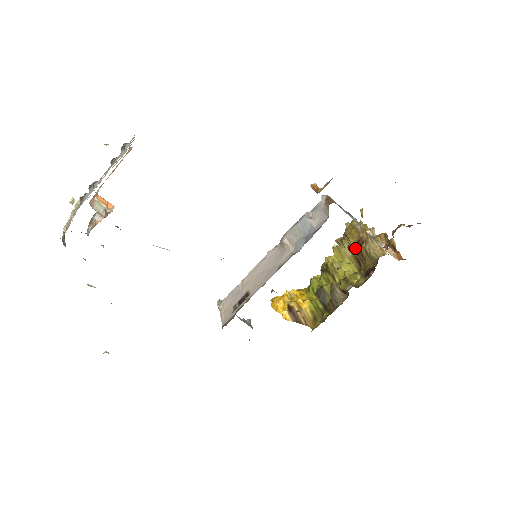
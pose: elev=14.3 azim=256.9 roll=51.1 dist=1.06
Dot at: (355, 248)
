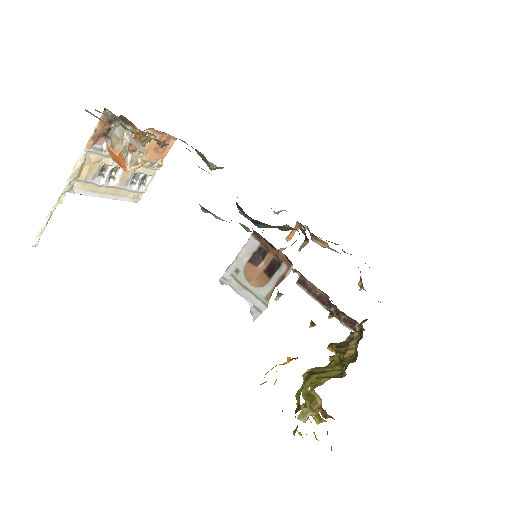
Dot at: occluded
